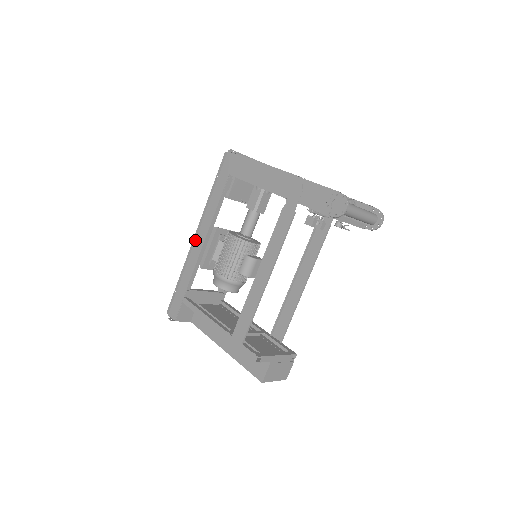
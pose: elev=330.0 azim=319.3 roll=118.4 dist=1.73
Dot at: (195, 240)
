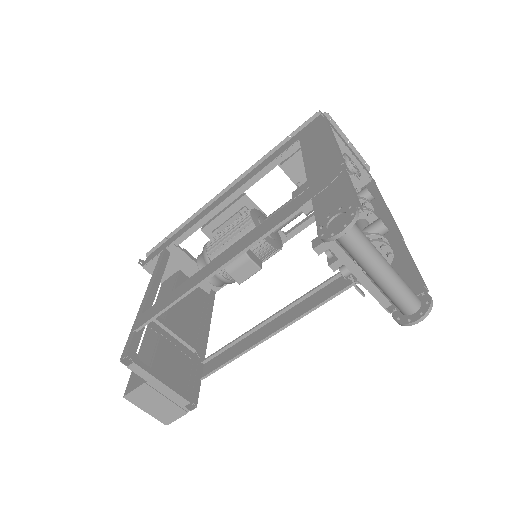
Dot at: (221, 196)
